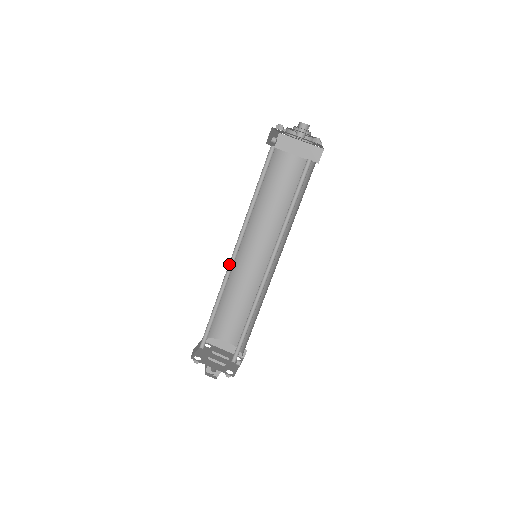
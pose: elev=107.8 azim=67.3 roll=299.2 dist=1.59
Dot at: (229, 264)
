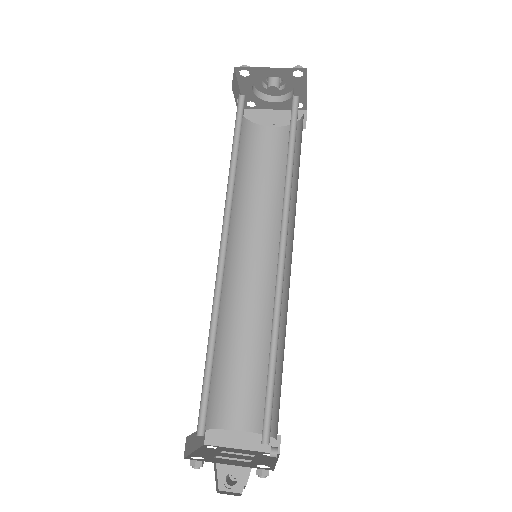
Dot at: (217, 269)
